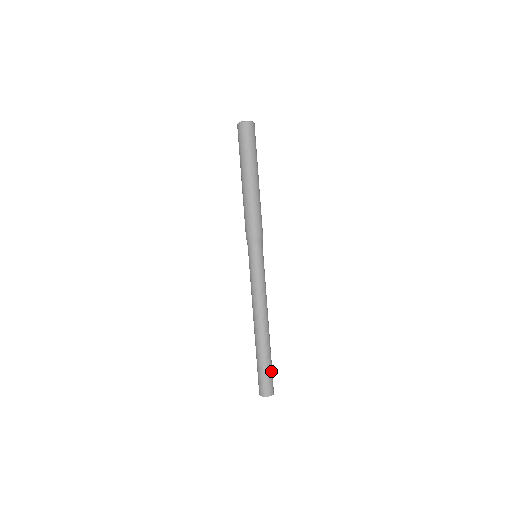
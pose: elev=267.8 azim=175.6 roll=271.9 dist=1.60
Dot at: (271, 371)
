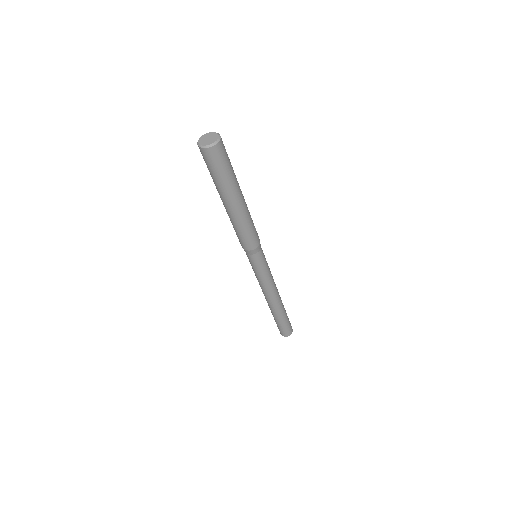
Dot at: (288, 320)
